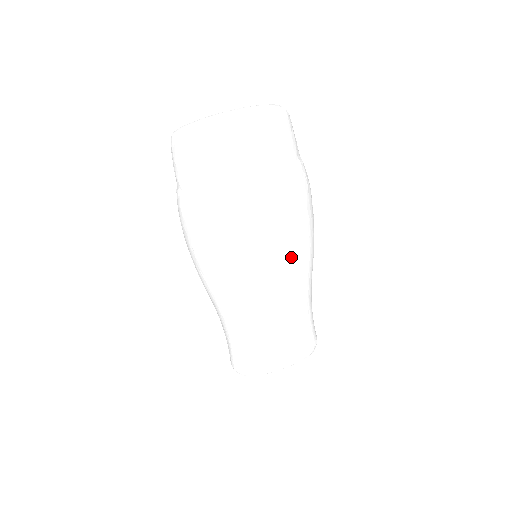
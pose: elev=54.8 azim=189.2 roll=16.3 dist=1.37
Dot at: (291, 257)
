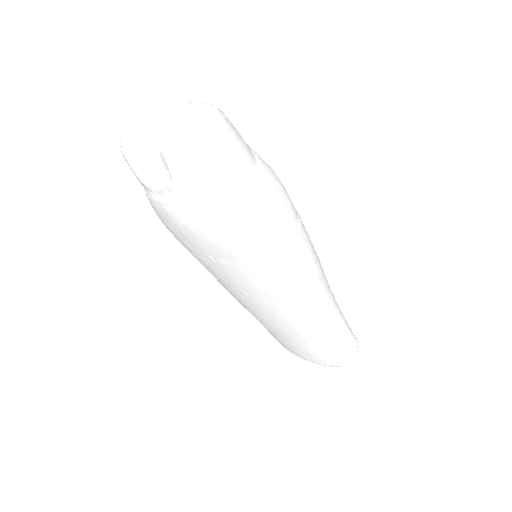
Dot at: (252, 285)
